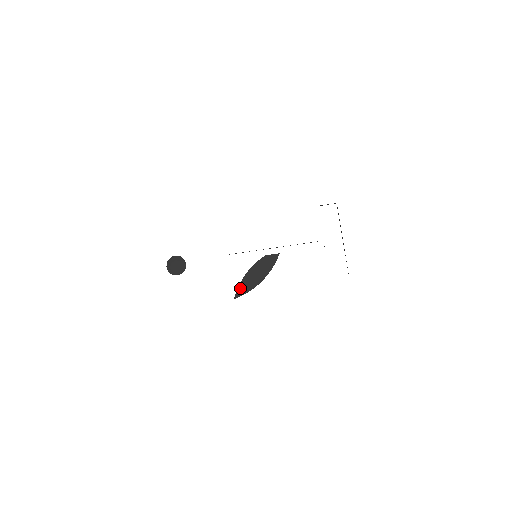
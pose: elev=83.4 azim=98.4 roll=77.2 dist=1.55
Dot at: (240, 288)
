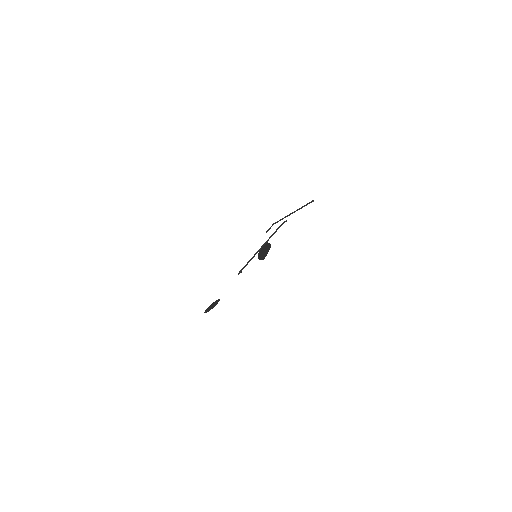
Dot at: (261, 259)
